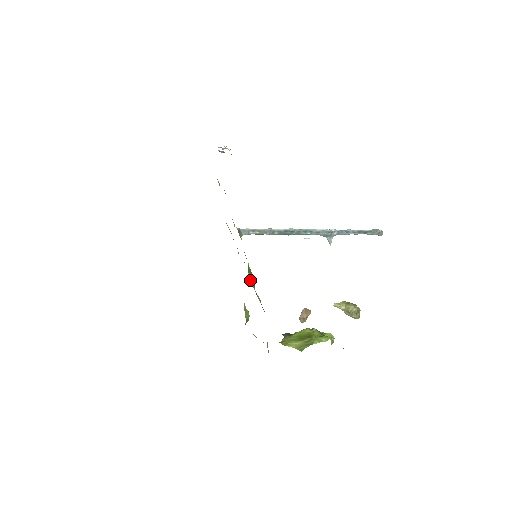
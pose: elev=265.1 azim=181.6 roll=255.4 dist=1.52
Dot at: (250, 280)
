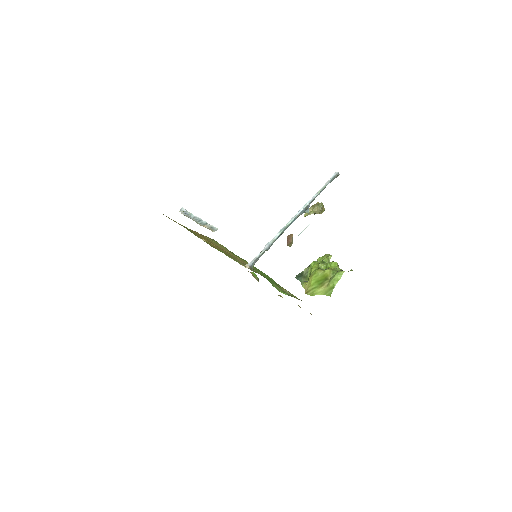
Dot at: (278, 290)
